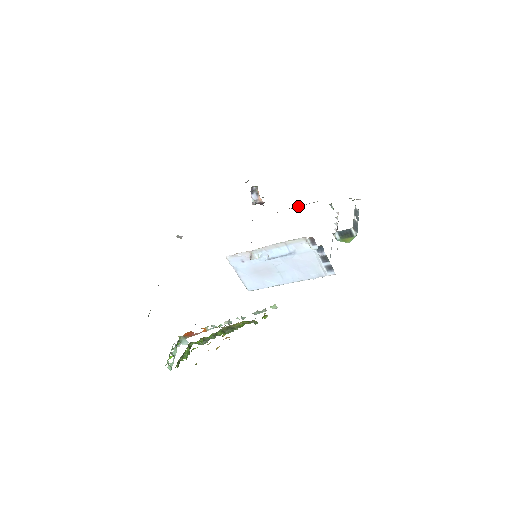
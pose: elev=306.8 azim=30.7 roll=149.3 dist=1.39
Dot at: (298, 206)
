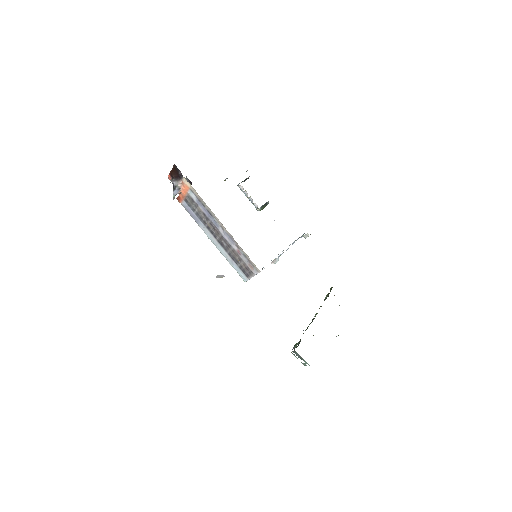
Dot at: occluded
